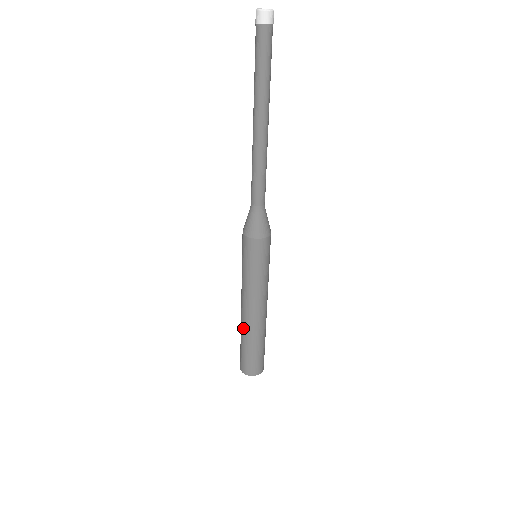
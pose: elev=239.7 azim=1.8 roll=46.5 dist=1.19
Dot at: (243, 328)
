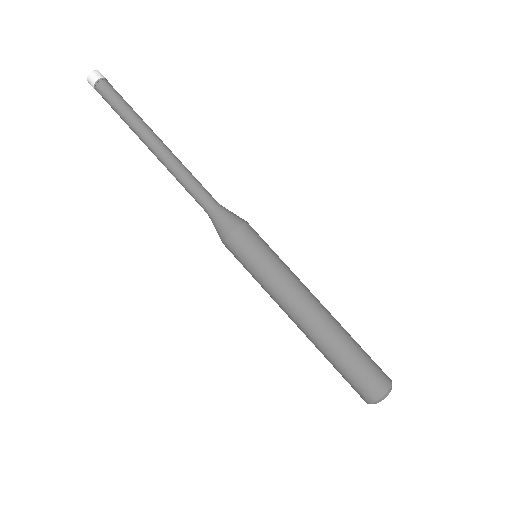
Dot at: (319, 340)
